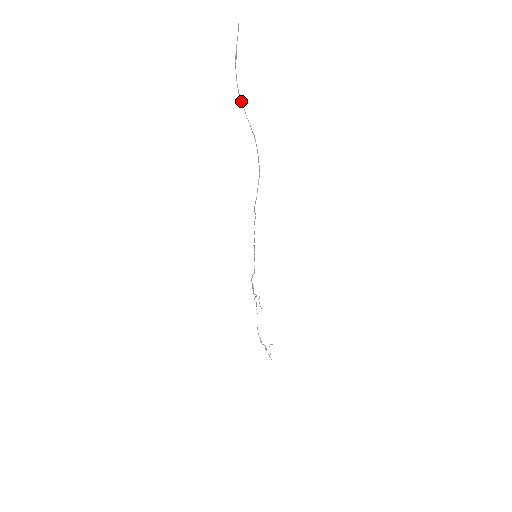
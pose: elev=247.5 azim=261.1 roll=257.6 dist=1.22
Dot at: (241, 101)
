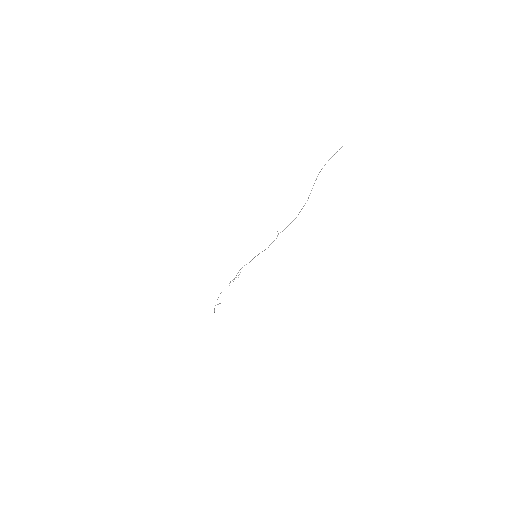
Dot at: (316, 179)
